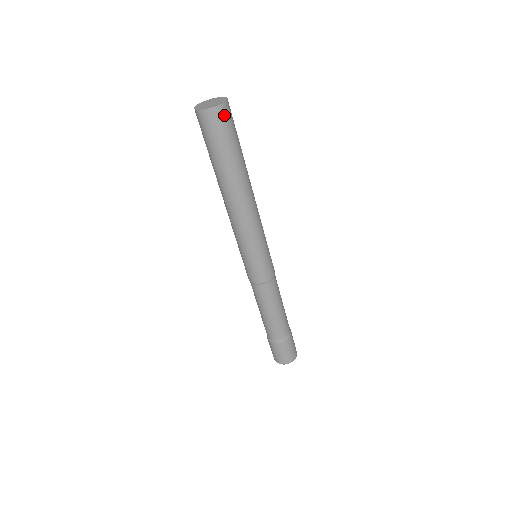
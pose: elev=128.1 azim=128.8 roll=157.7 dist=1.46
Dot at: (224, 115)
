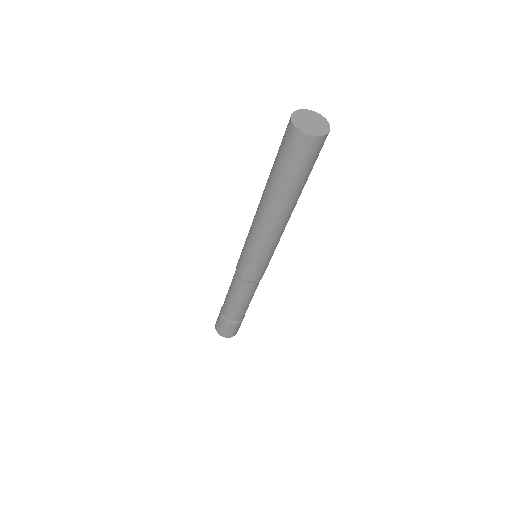
Dot at: (306, 145)
